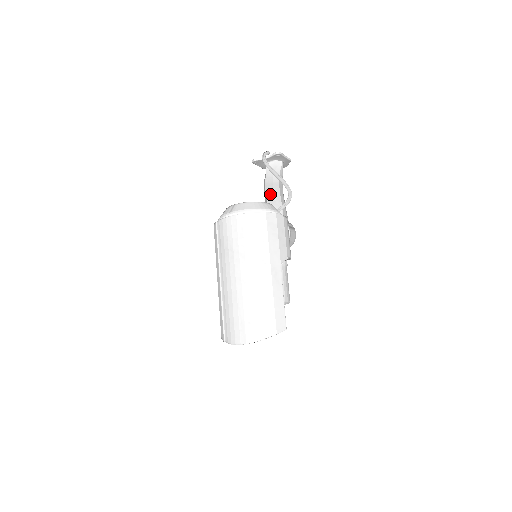
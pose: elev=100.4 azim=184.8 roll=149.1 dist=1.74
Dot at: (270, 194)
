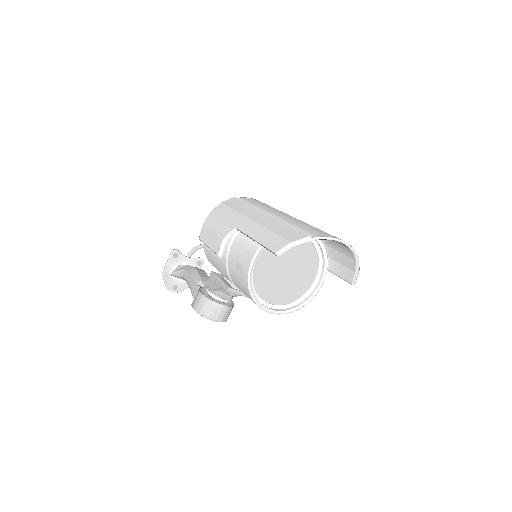
Dot at: (202, 272)
